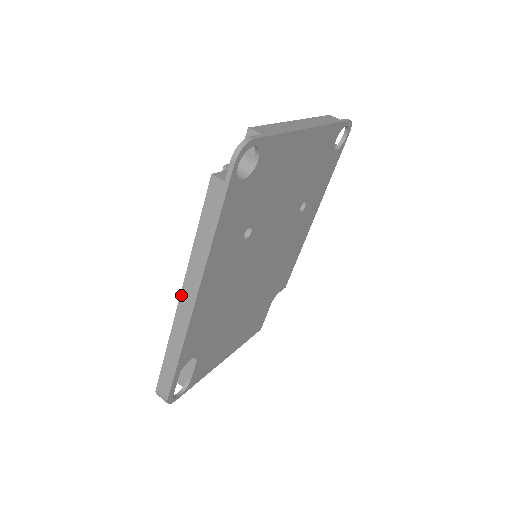
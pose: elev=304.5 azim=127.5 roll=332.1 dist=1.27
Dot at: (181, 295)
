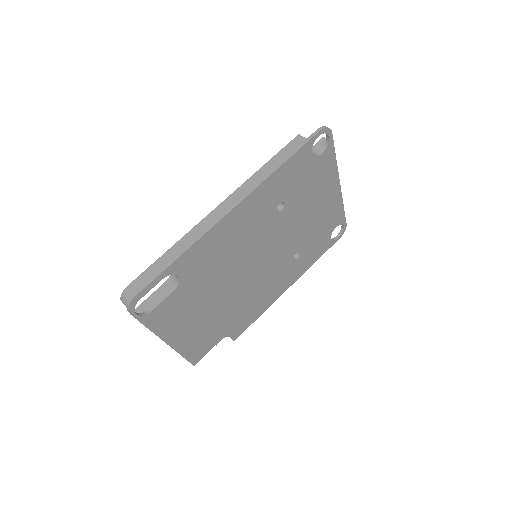
Dot at: (222, 203)
